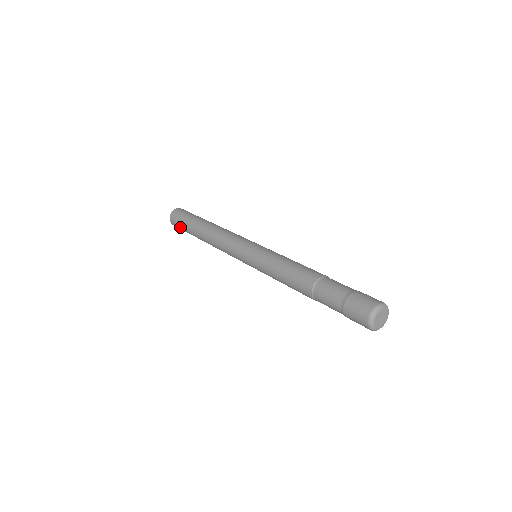
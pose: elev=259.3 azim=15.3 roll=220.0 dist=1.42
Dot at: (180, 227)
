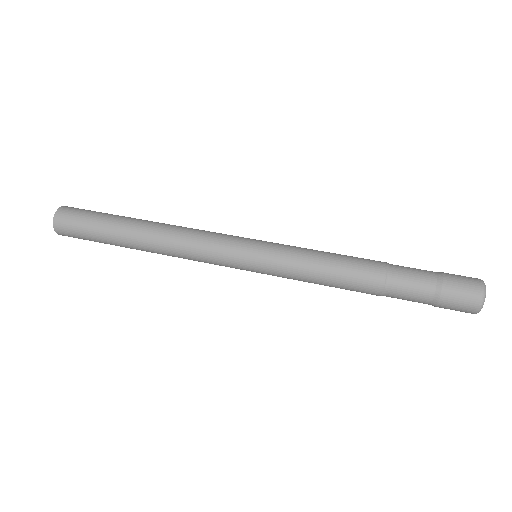
Dot at: (84, 239)
